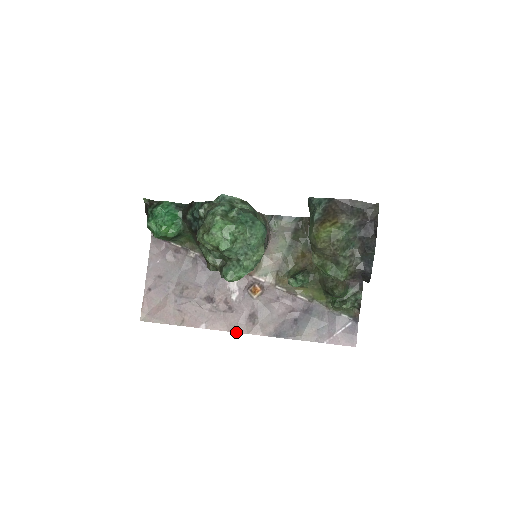
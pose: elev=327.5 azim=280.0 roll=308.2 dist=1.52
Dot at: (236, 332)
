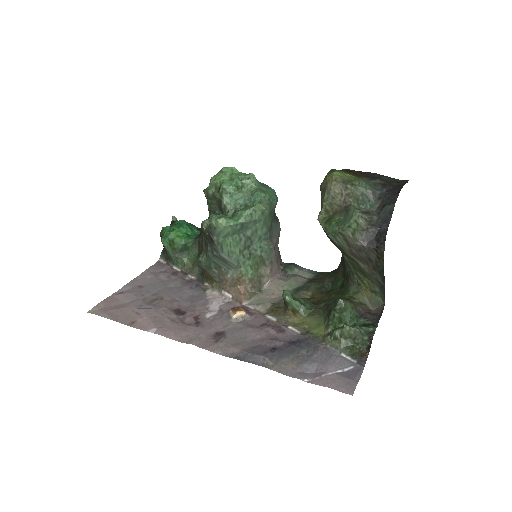
Dot at: (189, 343)
